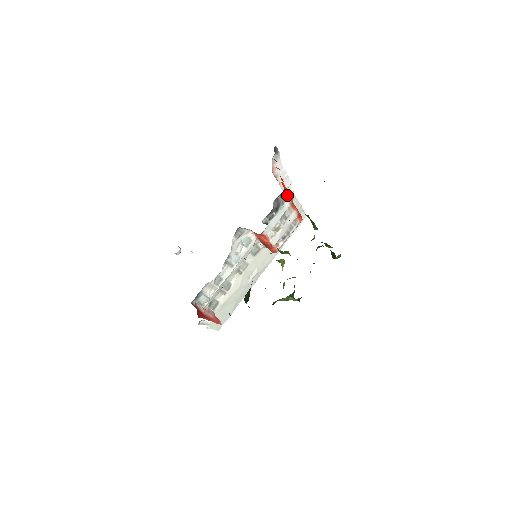
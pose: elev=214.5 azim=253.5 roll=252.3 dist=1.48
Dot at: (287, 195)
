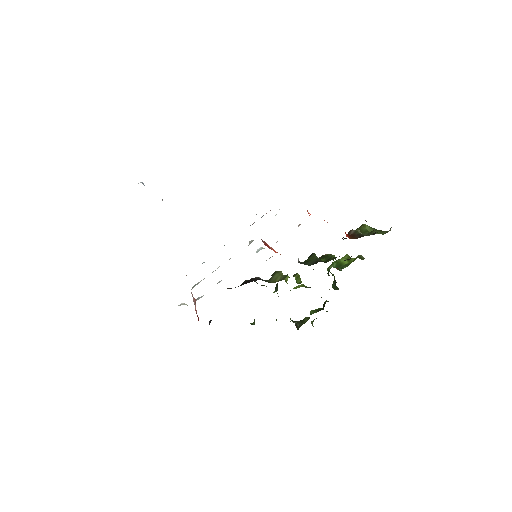
Dot at: occluded
